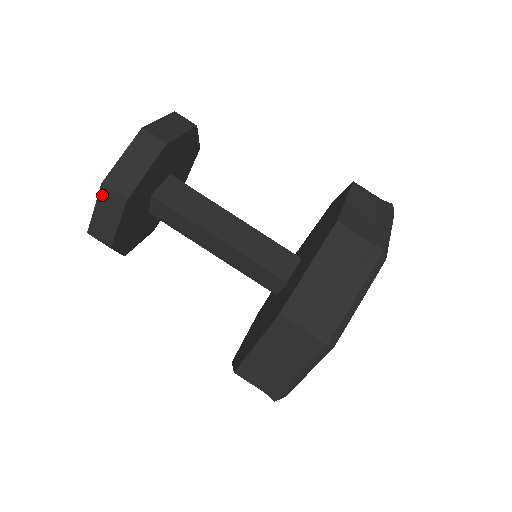
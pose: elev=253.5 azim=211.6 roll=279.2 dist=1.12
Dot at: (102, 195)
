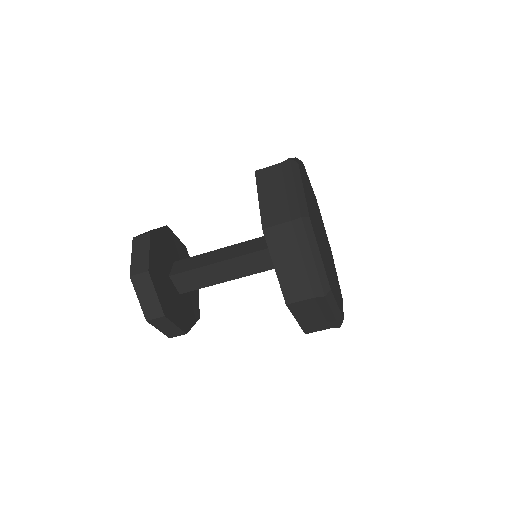
Dot at: (135, 284)
